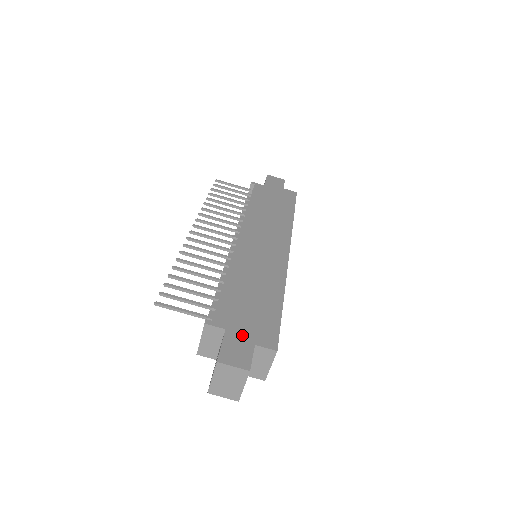
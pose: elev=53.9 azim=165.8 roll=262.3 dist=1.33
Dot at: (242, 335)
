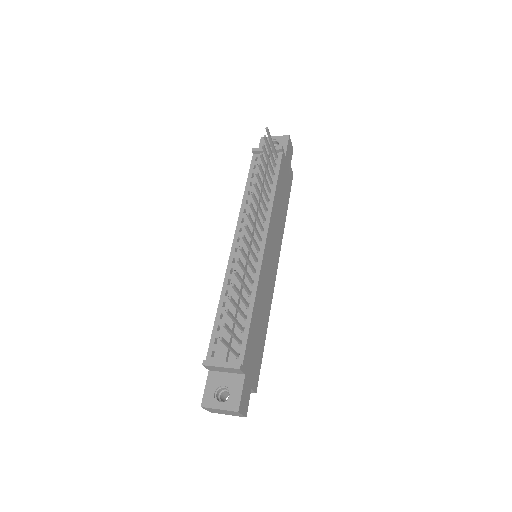
Dot at: (249, 380)
